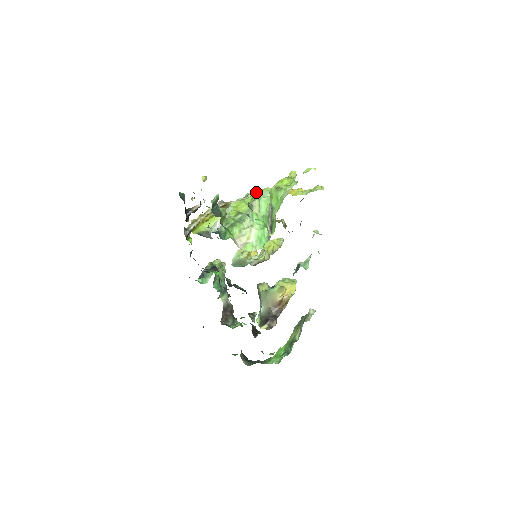
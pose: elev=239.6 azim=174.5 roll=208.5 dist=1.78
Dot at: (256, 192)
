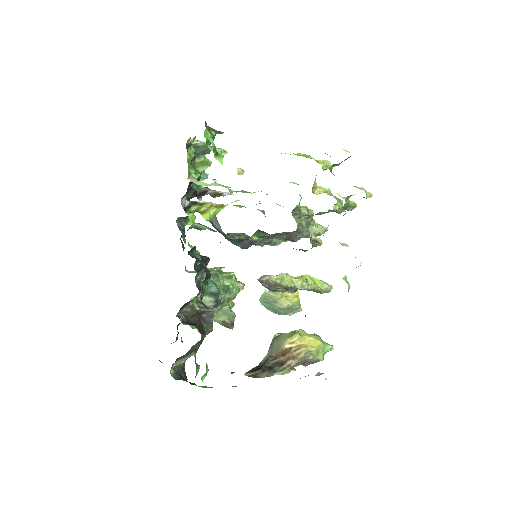
Dot at: occluded
